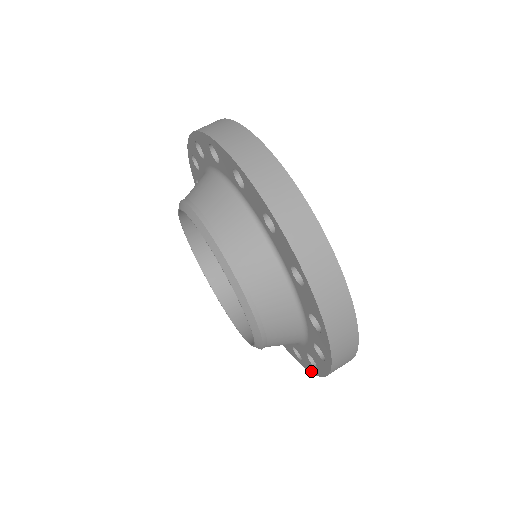
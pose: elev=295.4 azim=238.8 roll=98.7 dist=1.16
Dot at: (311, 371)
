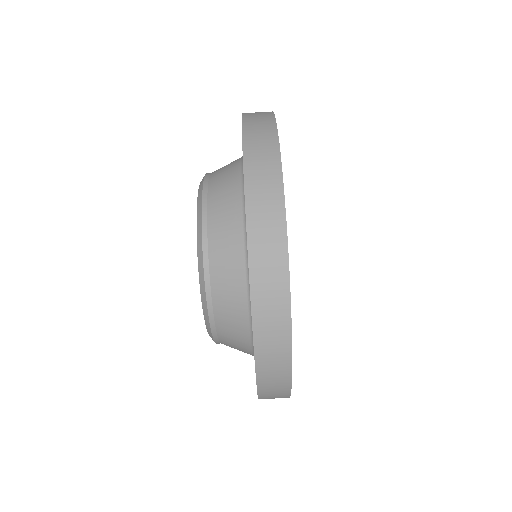
Dot at: occluded
